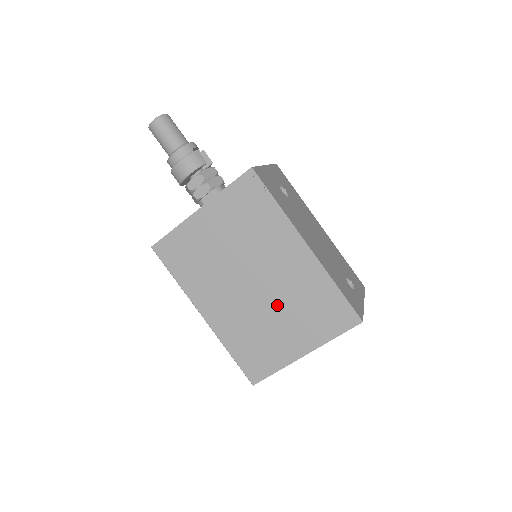
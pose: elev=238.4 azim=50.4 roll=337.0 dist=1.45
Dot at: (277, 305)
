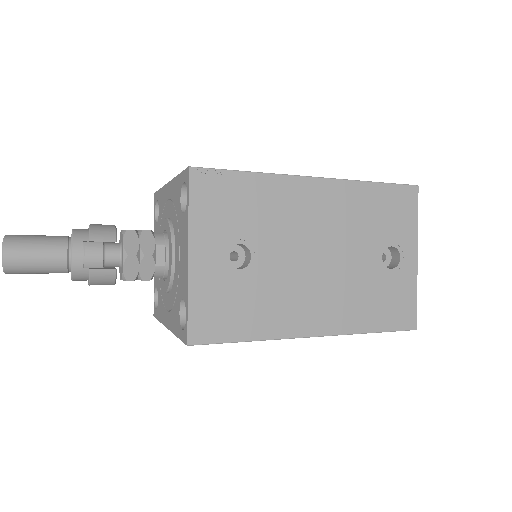
Dot at: occluded
